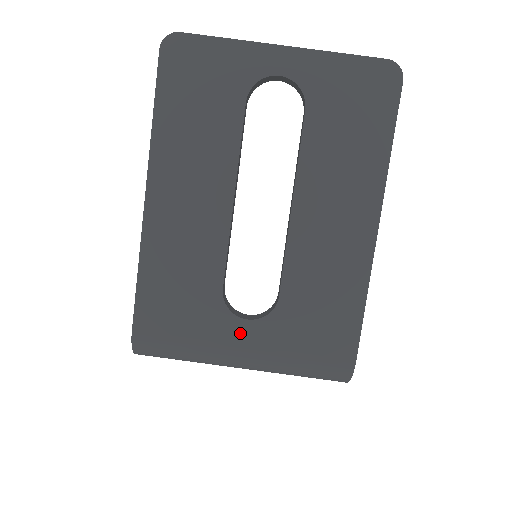
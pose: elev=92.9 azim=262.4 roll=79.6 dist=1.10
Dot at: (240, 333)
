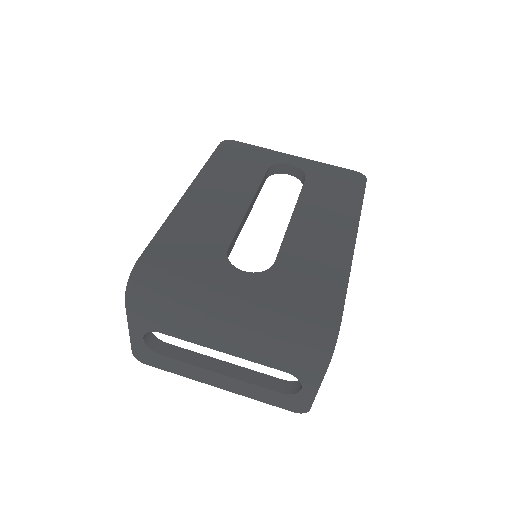
Dot at: (236, 279)
